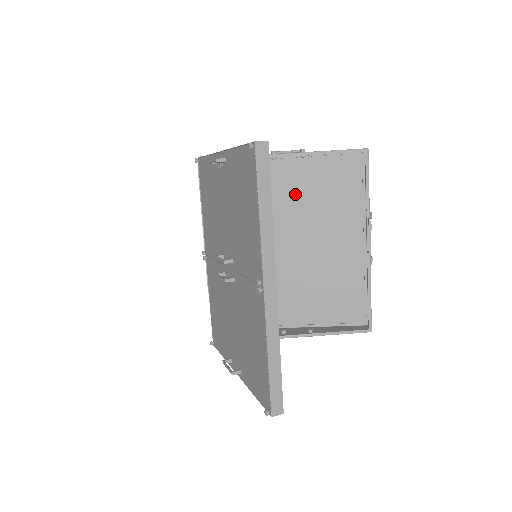
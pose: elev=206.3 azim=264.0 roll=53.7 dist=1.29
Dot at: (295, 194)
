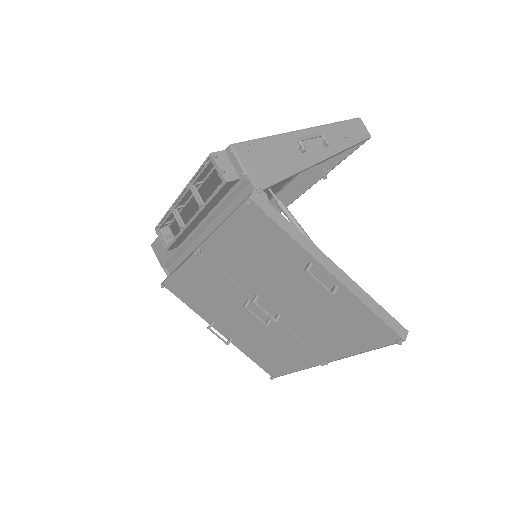
Dot at: occluded
